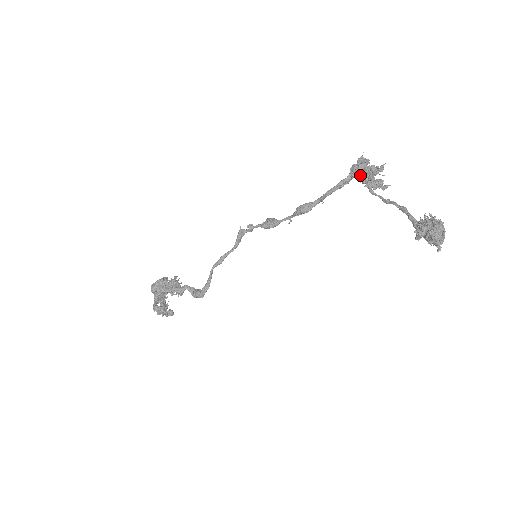
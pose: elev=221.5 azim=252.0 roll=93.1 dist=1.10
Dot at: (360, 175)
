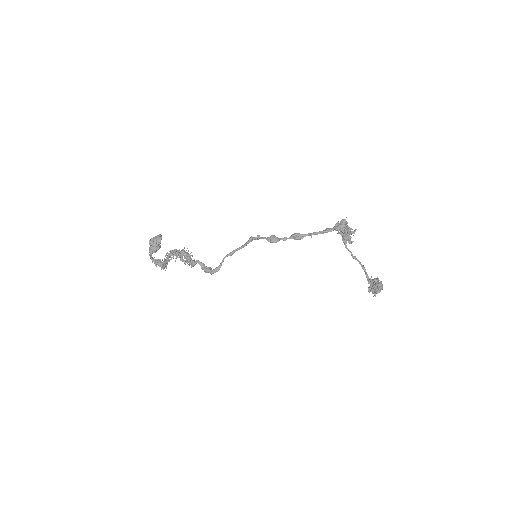
Dot at: (343, 235)
